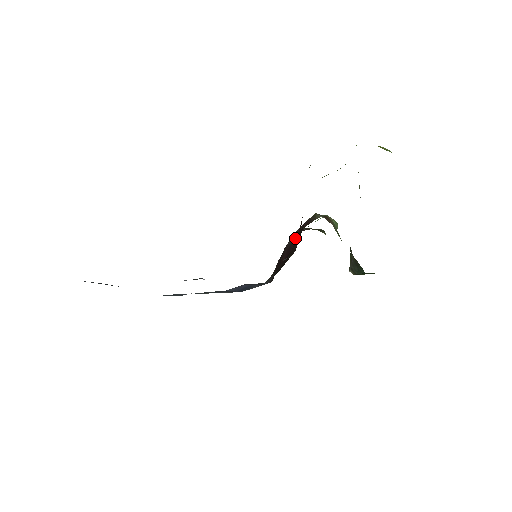
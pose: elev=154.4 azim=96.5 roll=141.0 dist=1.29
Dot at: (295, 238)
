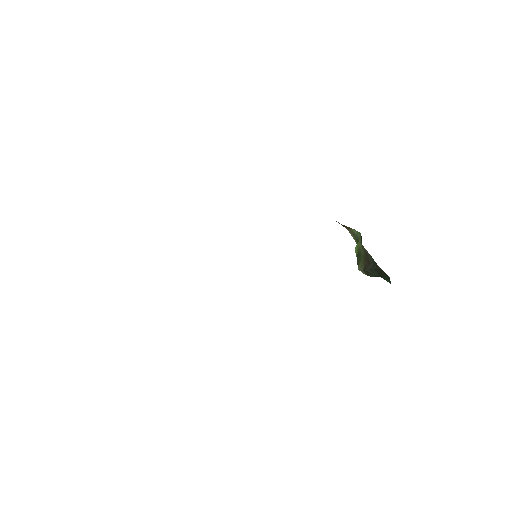
Dot at: occluded
